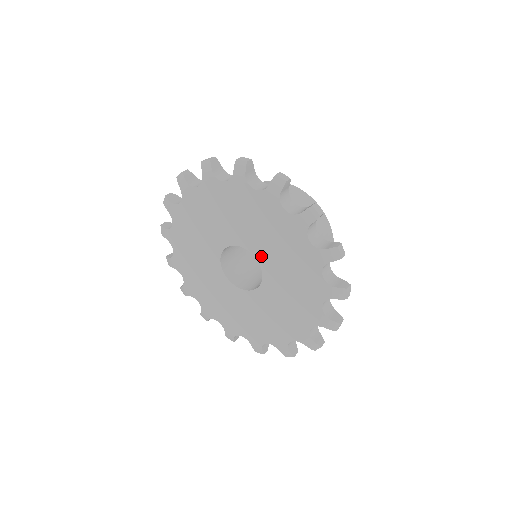
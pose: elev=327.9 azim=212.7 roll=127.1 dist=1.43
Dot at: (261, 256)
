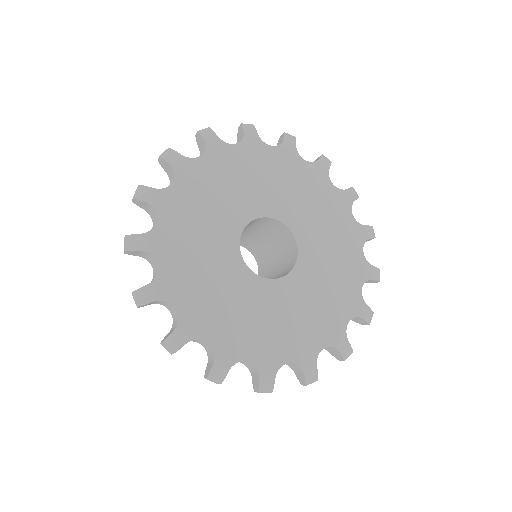
Dot at: (291, 220)
